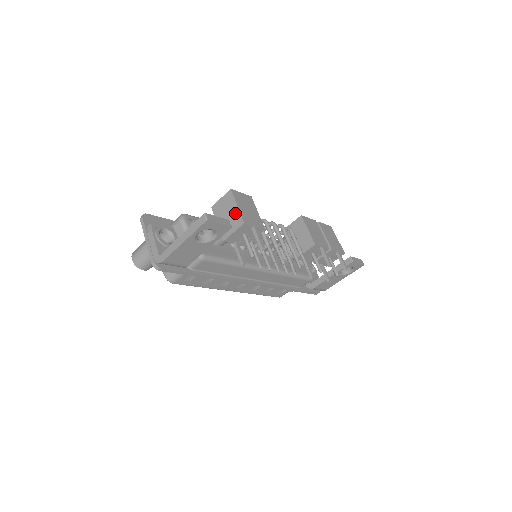
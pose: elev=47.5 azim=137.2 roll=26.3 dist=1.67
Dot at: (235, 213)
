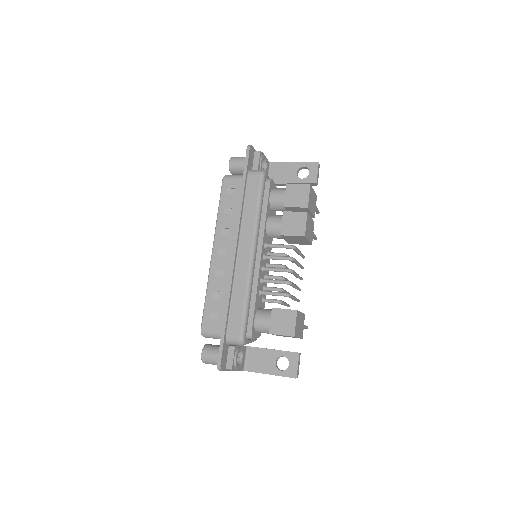
Dot at: occluded
